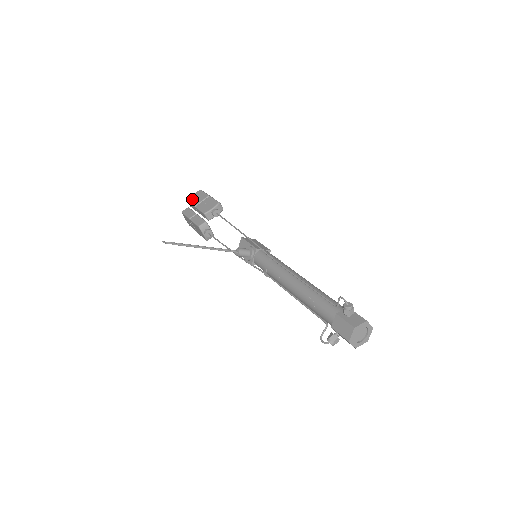
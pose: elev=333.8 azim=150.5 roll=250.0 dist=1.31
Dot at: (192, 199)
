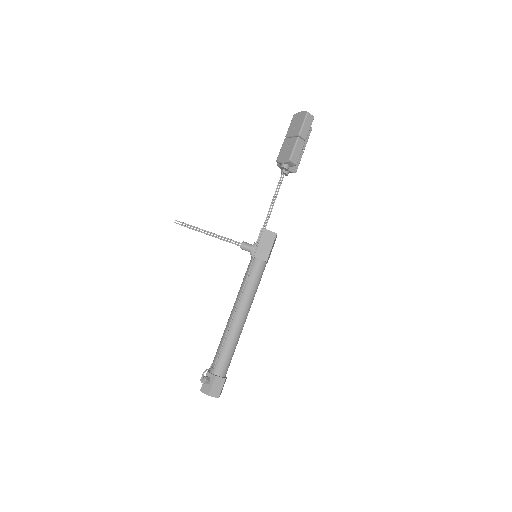
Dot at: (293, 121)
